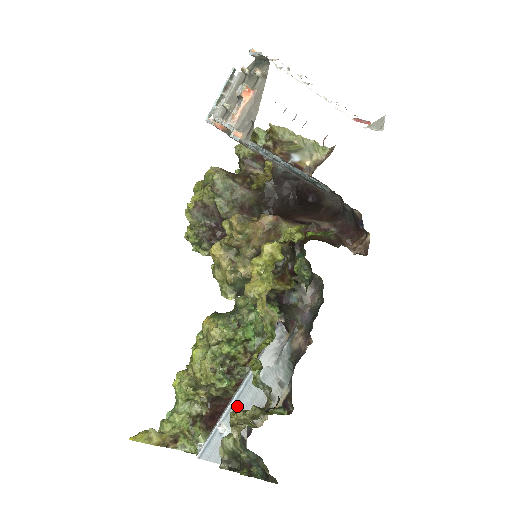
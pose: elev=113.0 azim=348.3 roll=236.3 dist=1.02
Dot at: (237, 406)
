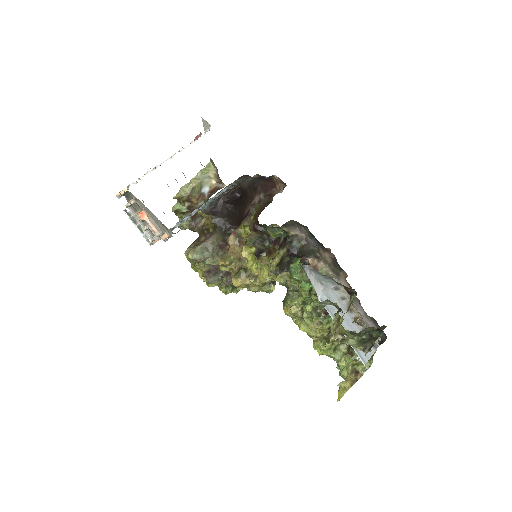
Dot at: occluded
